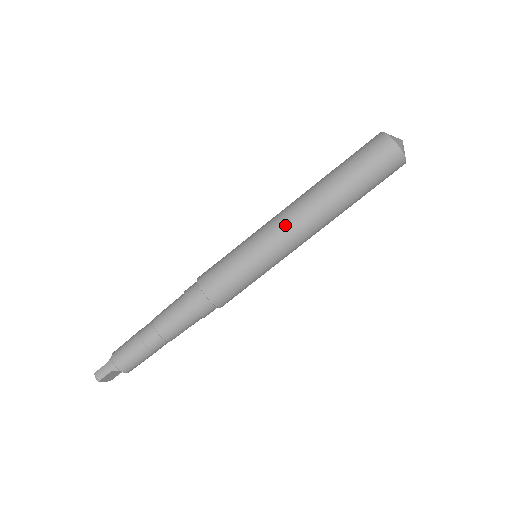
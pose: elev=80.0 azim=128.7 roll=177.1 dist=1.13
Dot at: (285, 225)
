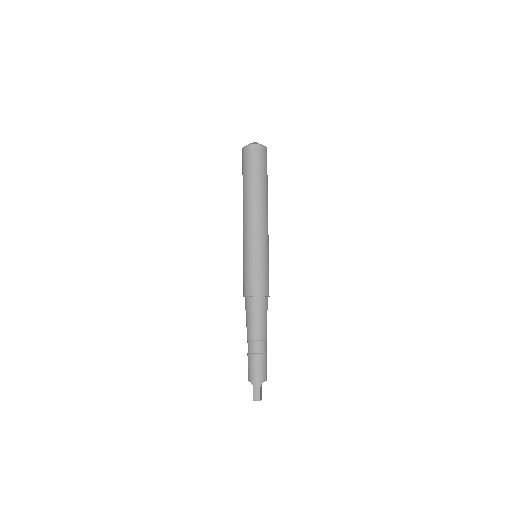
Dot at: (255, 226)
